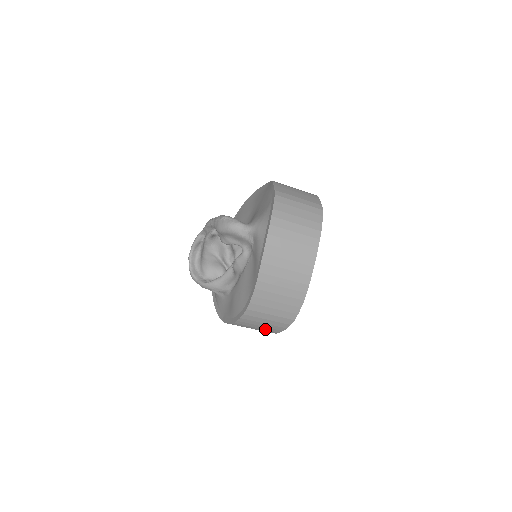
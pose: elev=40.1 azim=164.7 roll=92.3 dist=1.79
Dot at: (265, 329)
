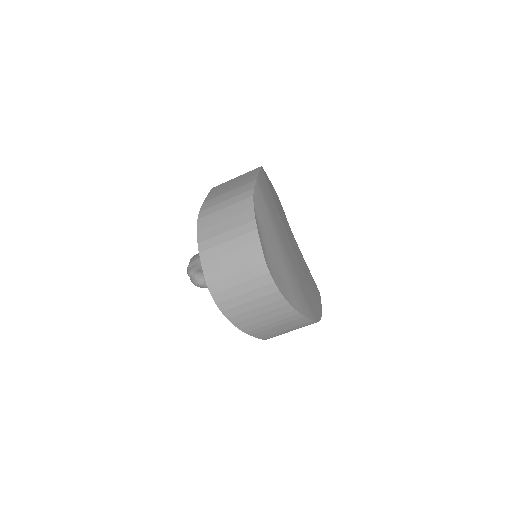
Dot at: occluded
